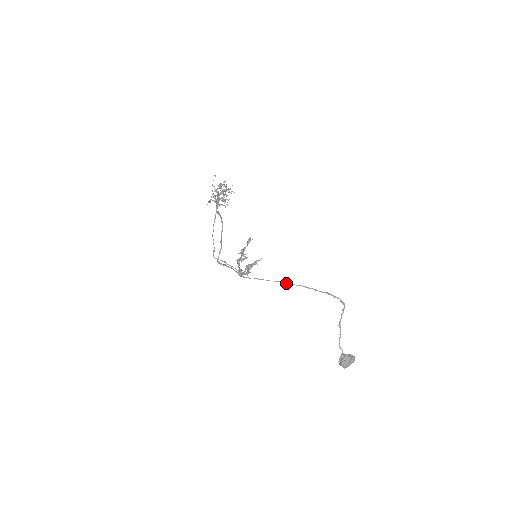
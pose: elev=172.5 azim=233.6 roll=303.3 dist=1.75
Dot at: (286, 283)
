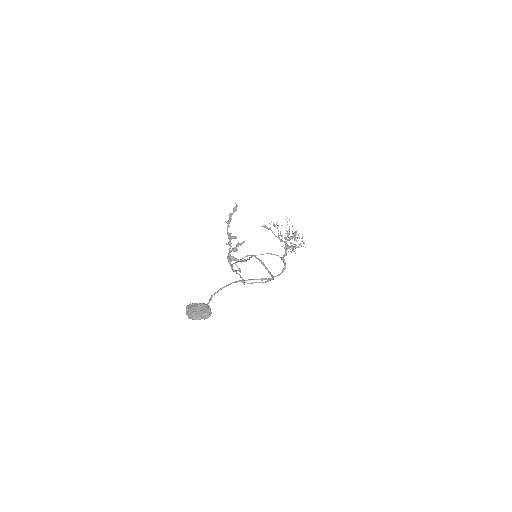
Dot at: occluded
